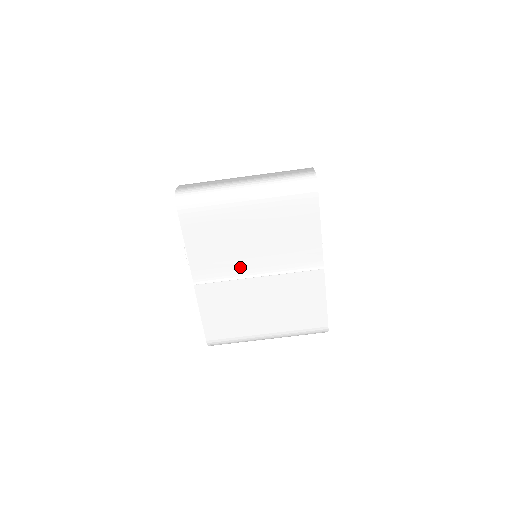
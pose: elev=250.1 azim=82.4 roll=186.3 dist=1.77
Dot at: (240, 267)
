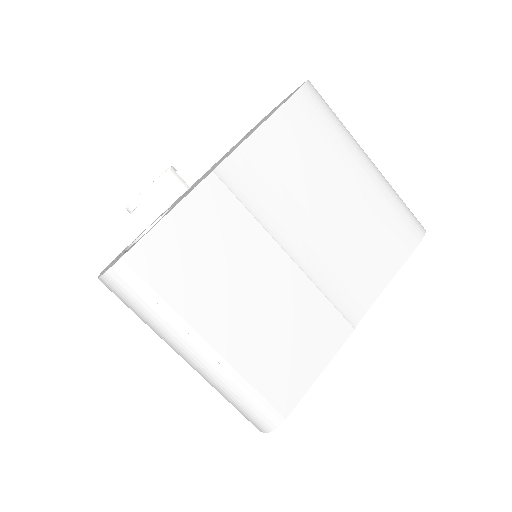
Dot at: (282, 220)
